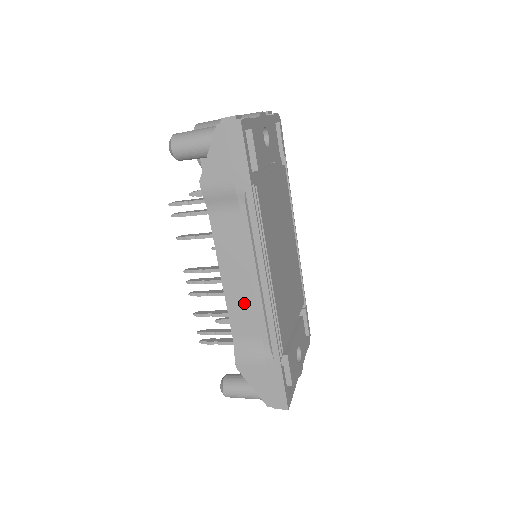
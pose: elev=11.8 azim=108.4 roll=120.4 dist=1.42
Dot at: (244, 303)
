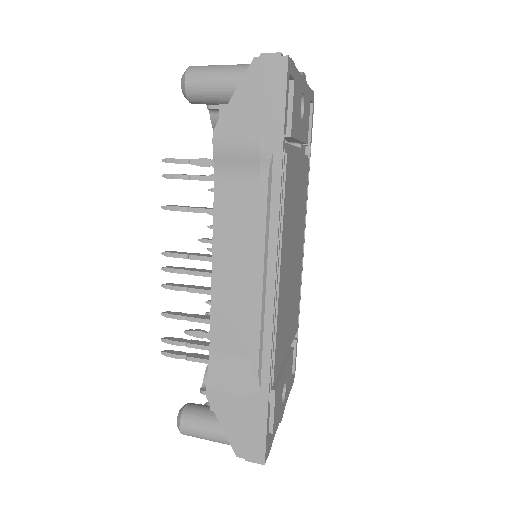
Dot at: (235, 308)
